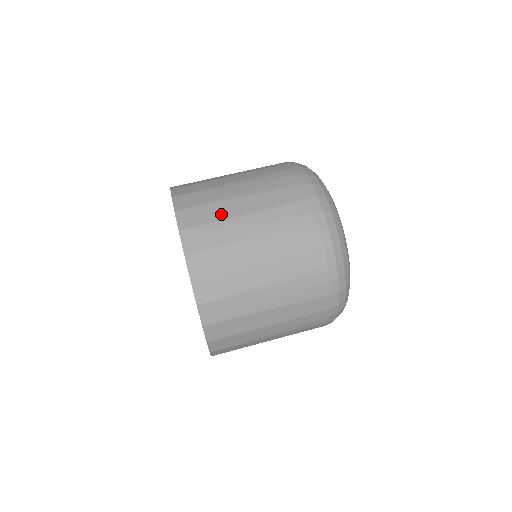
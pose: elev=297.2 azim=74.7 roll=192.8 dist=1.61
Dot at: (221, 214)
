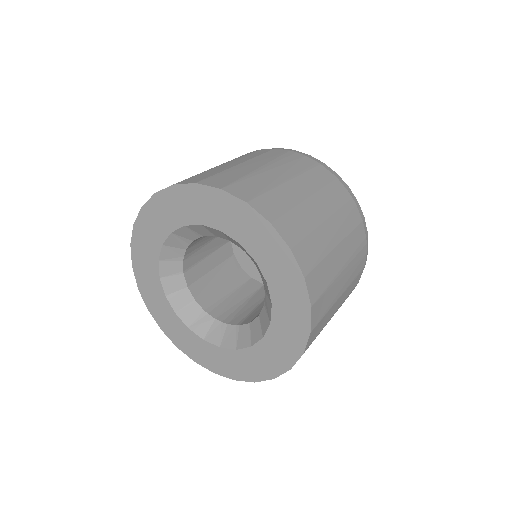
Dot at: occluded
